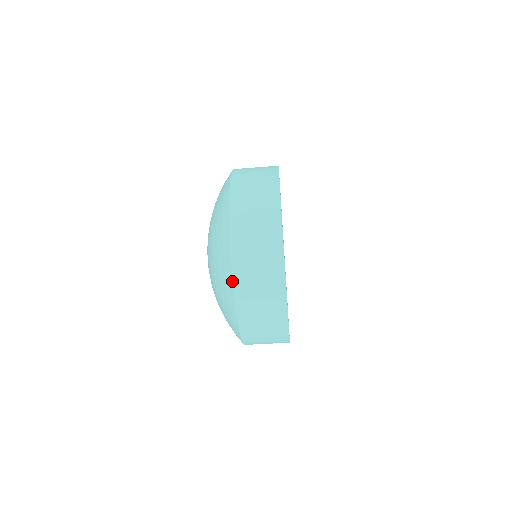
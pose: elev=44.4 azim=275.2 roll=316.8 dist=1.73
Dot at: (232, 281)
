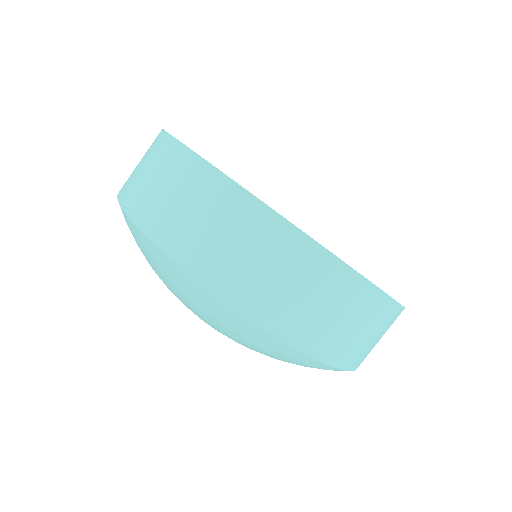
Dot at: (135, 226)
